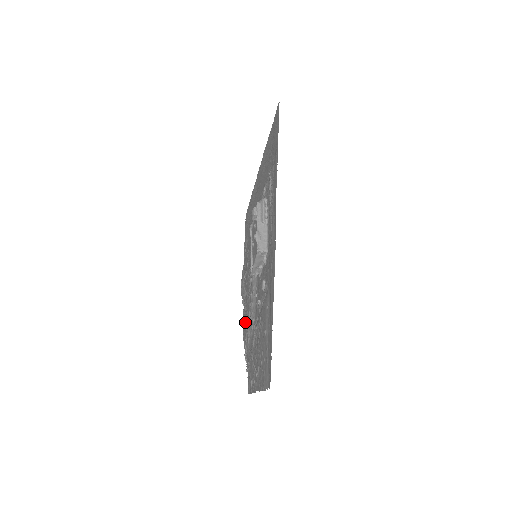
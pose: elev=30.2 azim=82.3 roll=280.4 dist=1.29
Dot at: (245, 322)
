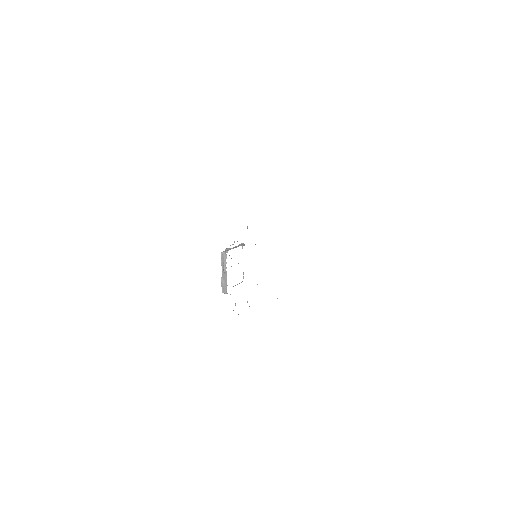
Dot at: occluded
